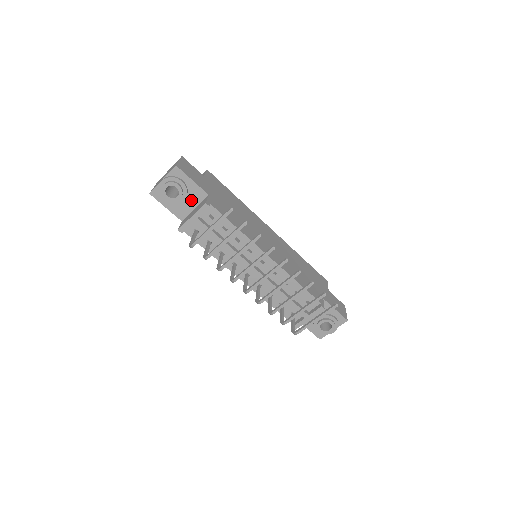
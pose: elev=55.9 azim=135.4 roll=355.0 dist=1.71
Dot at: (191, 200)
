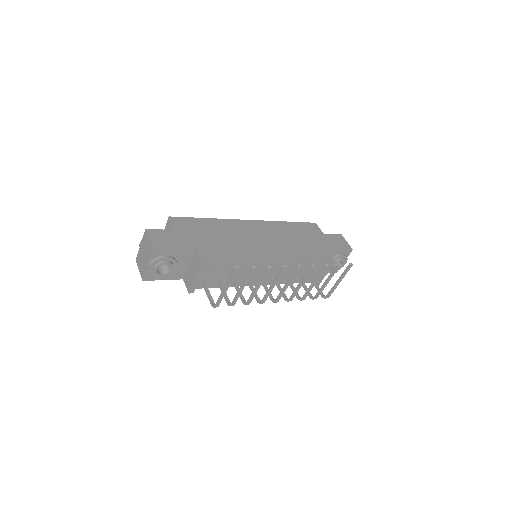
Dot at: (182, 262)
